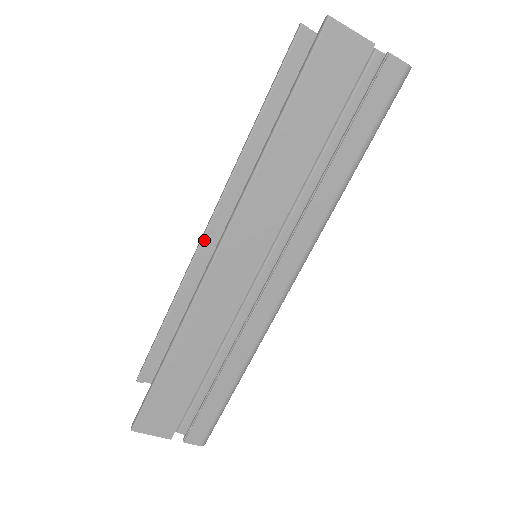
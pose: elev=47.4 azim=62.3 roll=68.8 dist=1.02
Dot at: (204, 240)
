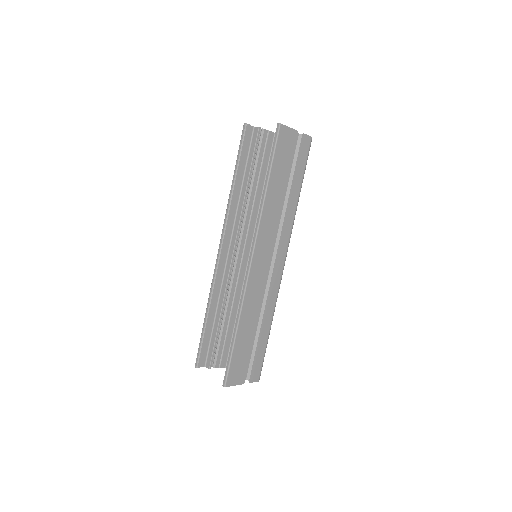
Dot at: (220, 258)
